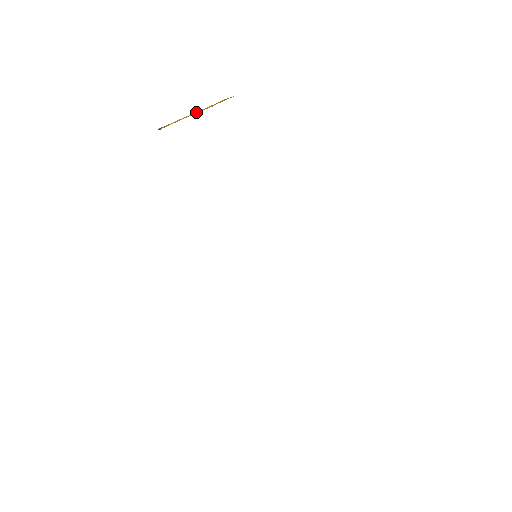
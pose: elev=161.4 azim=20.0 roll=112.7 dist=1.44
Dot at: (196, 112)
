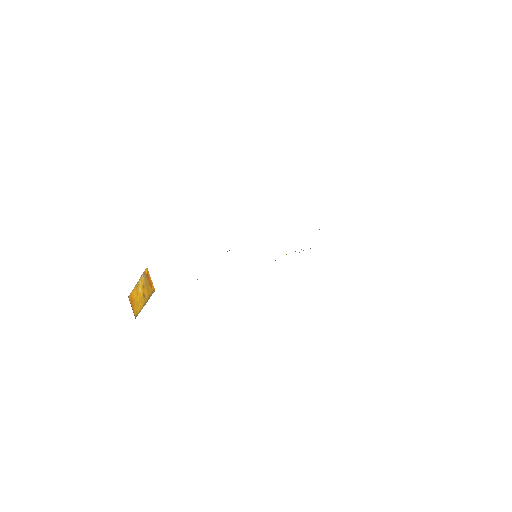
Dot at: (140, 293)
